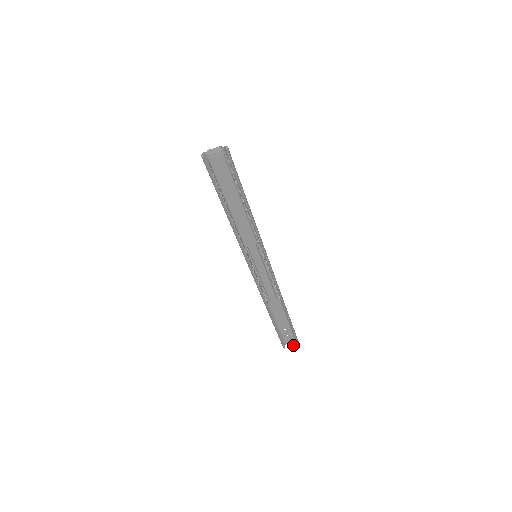
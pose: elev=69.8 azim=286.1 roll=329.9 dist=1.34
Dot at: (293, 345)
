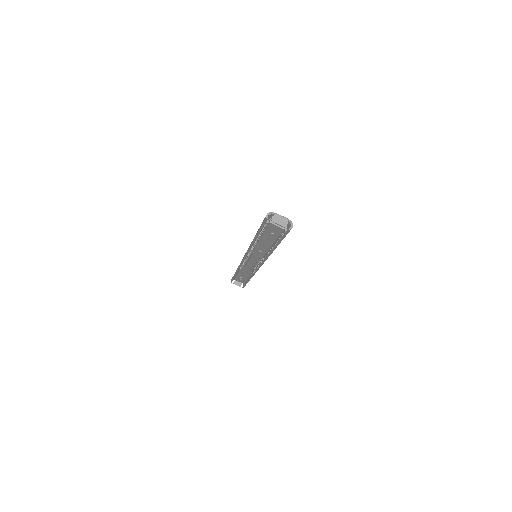
Dot at: (239, 285)
